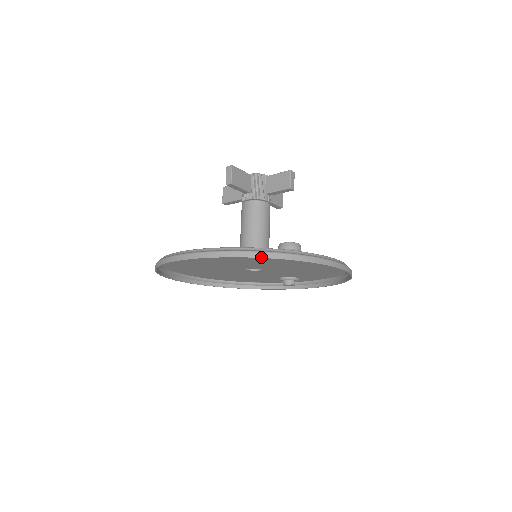
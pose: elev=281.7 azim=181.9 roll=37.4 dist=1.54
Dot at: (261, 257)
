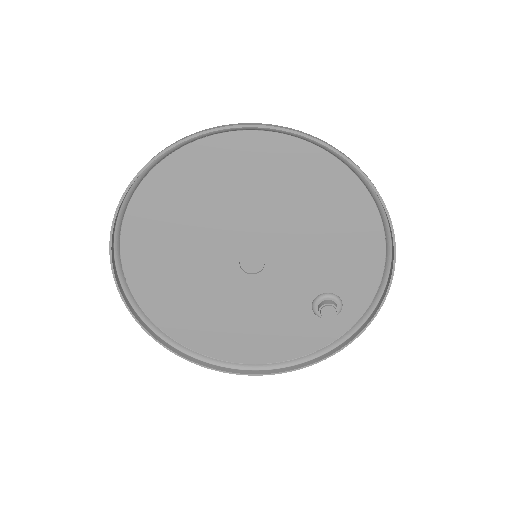
Dot at: (203, 131)
